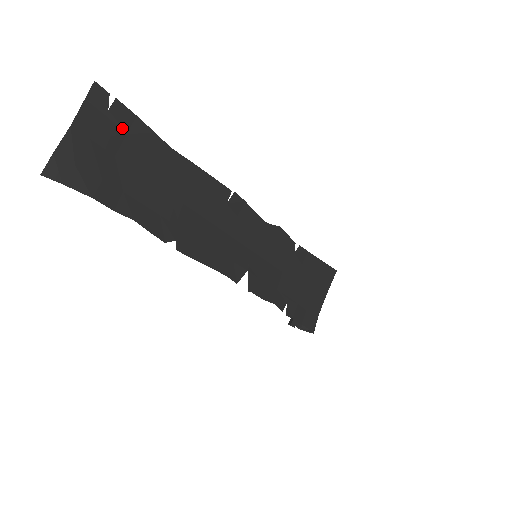
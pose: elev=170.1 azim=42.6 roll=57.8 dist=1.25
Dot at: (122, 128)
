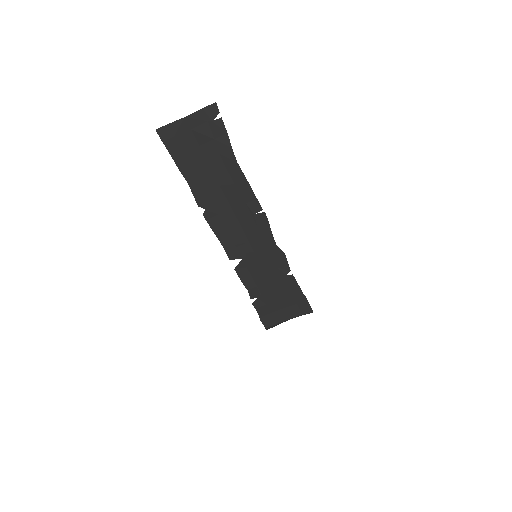
Dot at: (214, 134)
